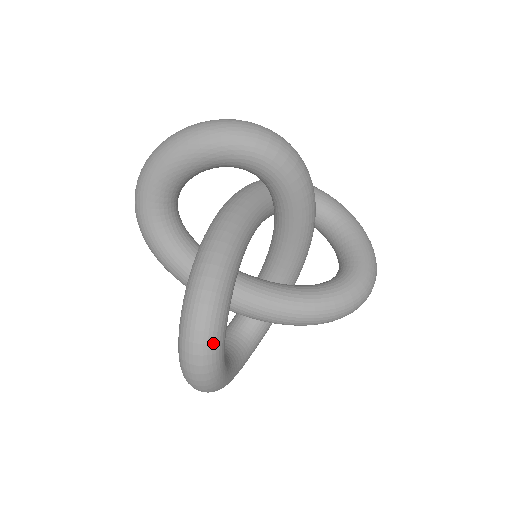
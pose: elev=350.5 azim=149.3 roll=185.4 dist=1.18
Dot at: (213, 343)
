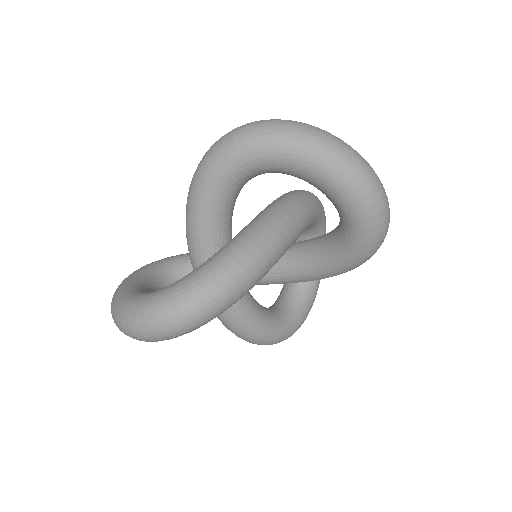
Dot at: (283, 340)
